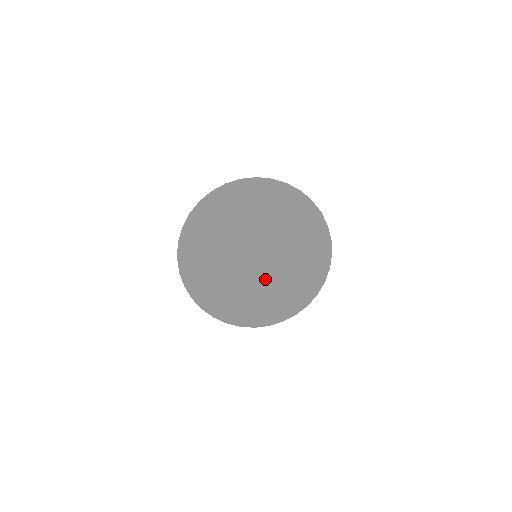
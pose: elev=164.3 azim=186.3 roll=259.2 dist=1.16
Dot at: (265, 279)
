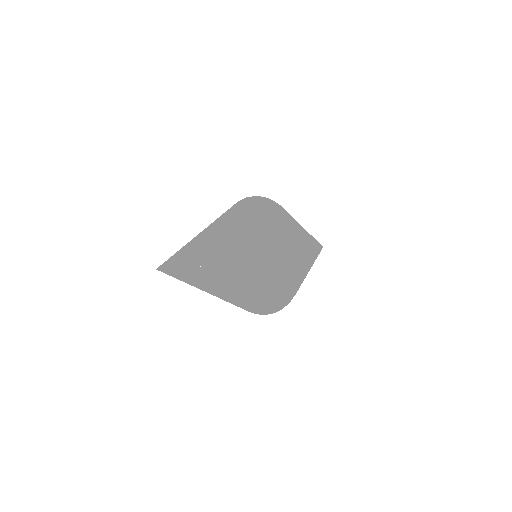
Dot at: occluded
